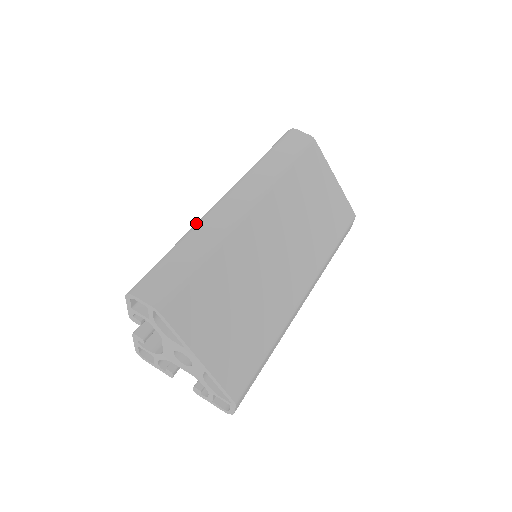
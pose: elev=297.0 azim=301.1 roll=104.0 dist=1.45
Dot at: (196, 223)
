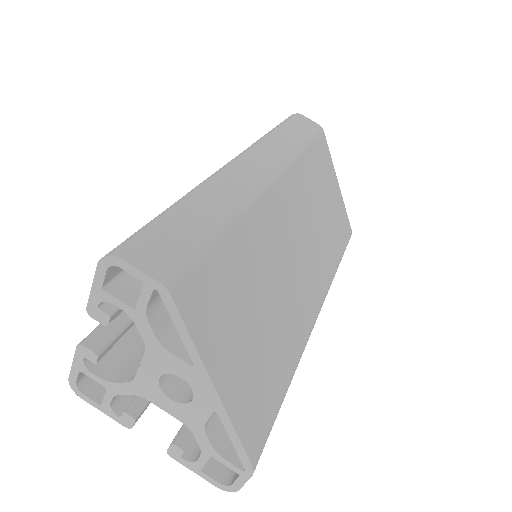
Dot at: (203, 181)
